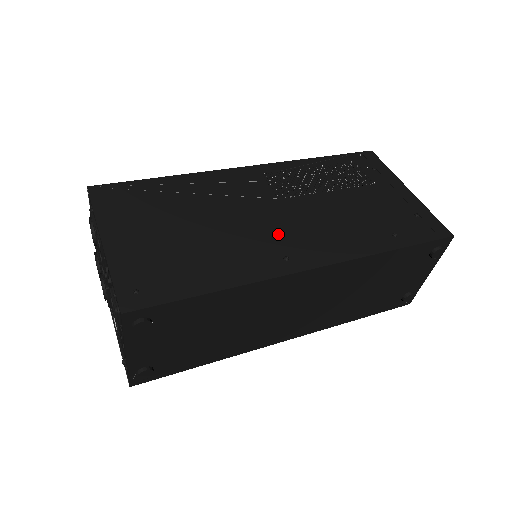
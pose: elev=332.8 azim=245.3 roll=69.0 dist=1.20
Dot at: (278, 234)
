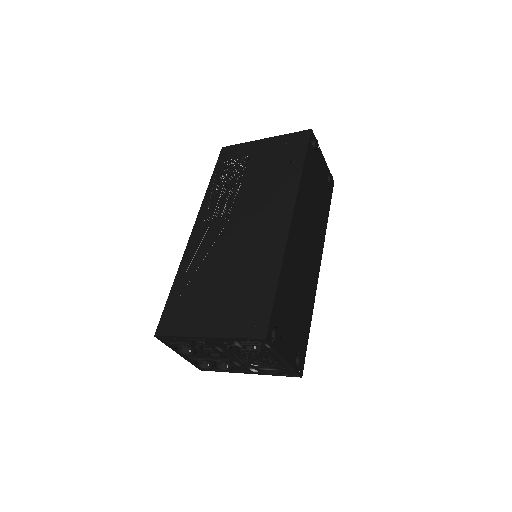
Dot at: (256, 229)
